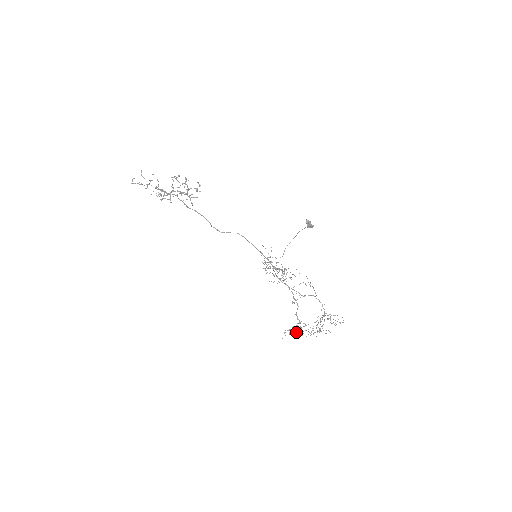
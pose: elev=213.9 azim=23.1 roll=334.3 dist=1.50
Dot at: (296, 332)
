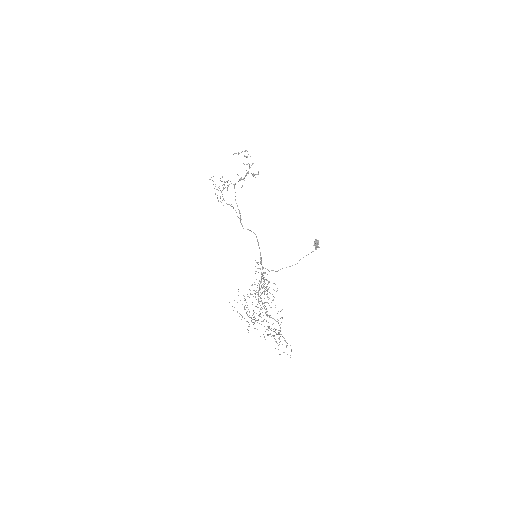
Dot at: occluded
